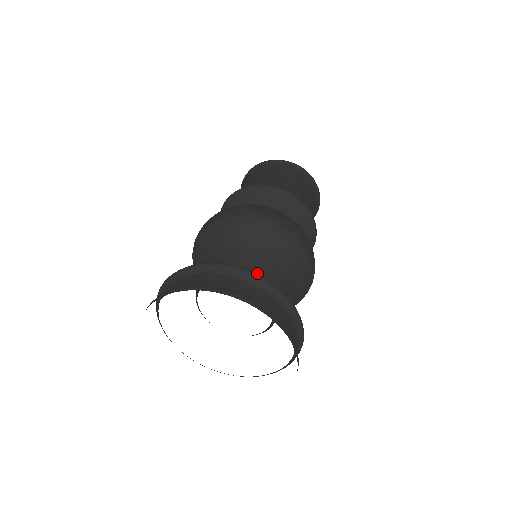
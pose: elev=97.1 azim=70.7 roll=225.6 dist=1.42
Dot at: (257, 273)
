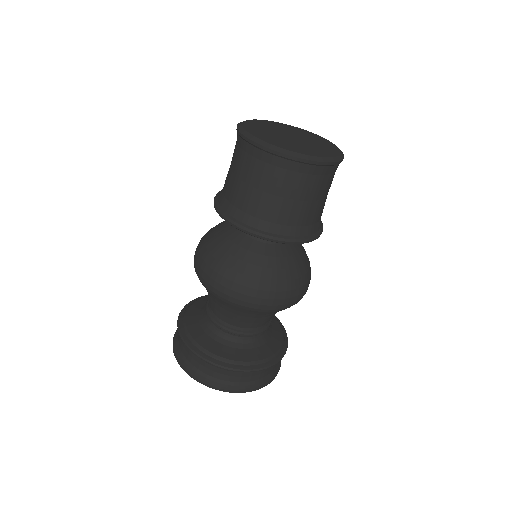
Dot at: (249, 327)
